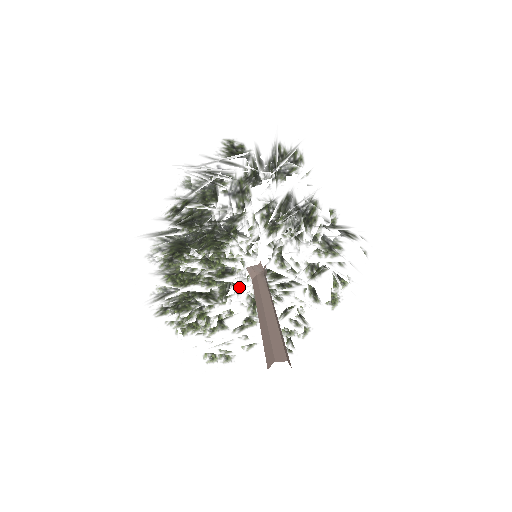
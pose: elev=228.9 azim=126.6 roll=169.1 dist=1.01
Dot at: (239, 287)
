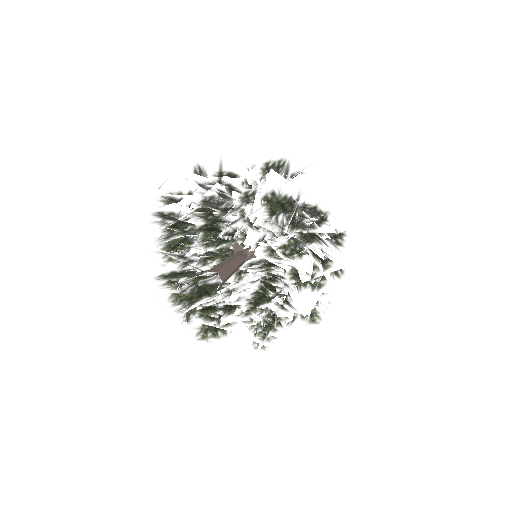
Dot at: occluded
